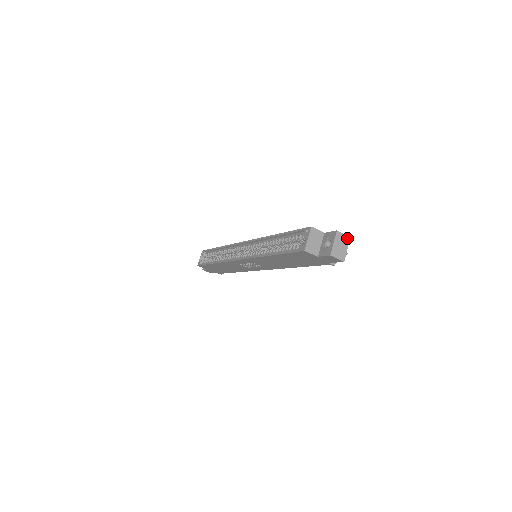
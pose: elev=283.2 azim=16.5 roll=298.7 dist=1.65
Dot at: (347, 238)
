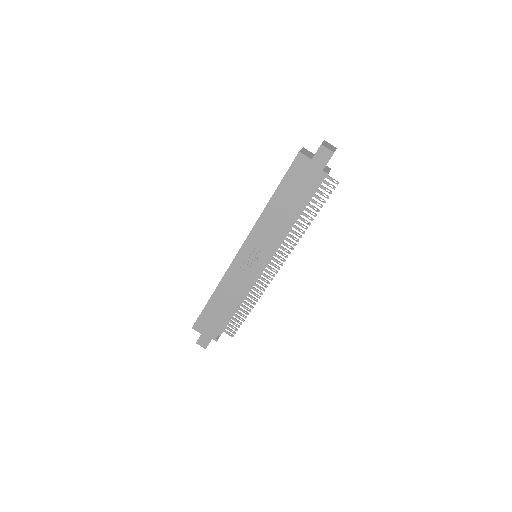
Dot at: (334, 147)
